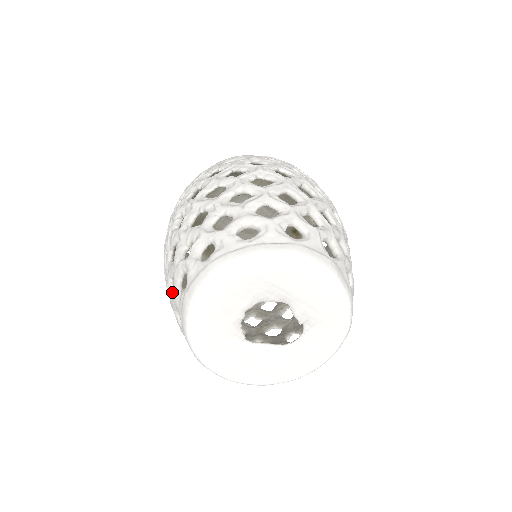
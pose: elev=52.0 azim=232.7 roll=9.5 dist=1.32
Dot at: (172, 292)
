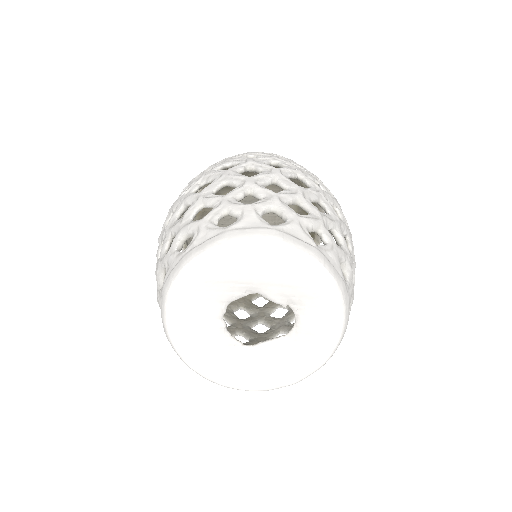
Dot at: occluded
